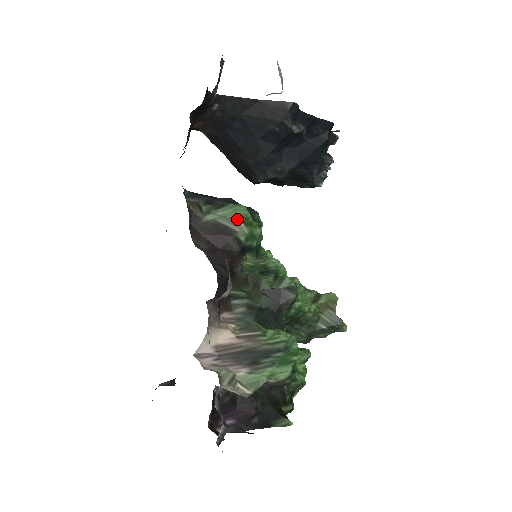
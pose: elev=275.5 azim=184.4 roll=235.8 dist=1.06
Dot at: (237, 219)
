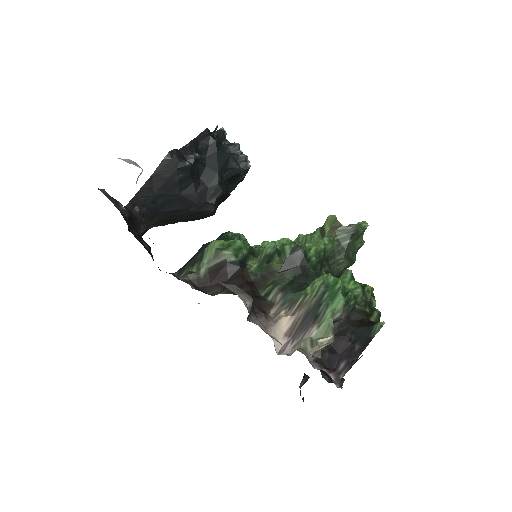
Dot at: (217, 253)
